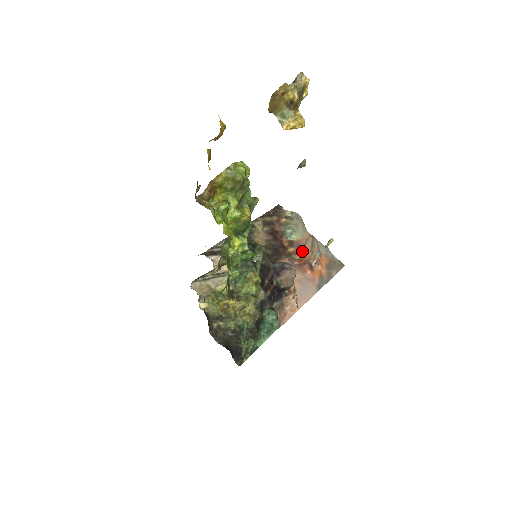
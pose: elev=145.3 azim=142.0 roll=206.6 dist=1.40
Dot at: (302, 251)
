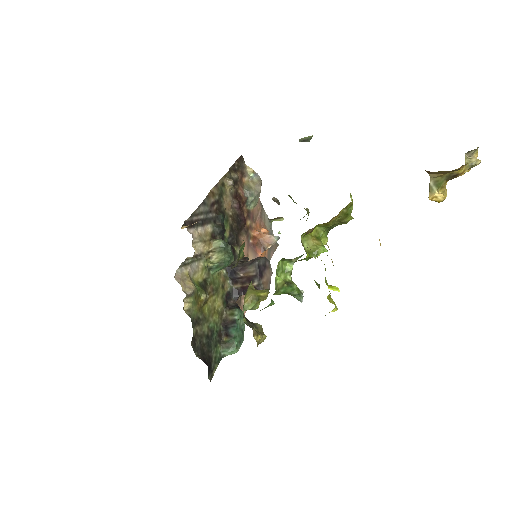
Dot at: (256, 225)
